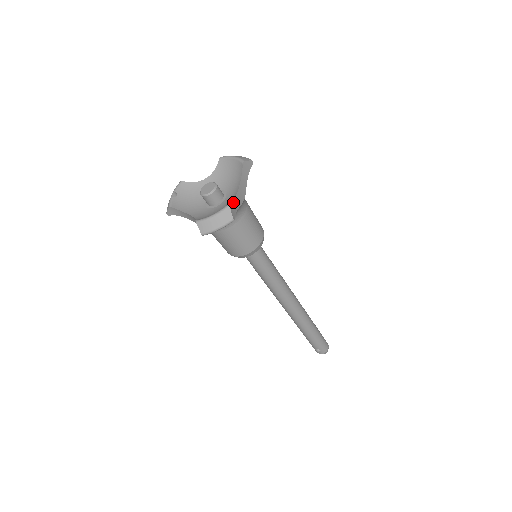
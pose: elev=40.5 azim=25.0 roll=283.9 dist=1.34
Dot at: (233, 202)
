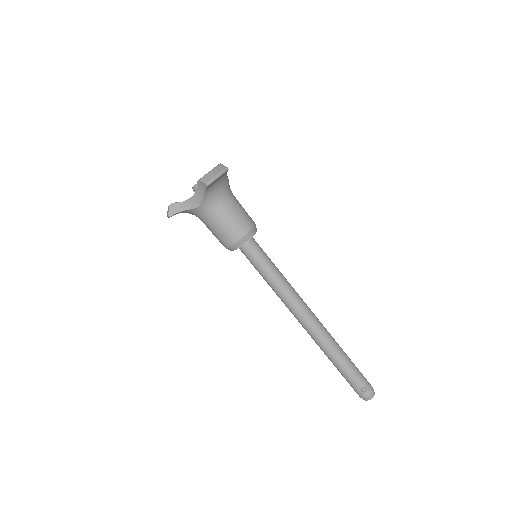
Dot at: occluded
